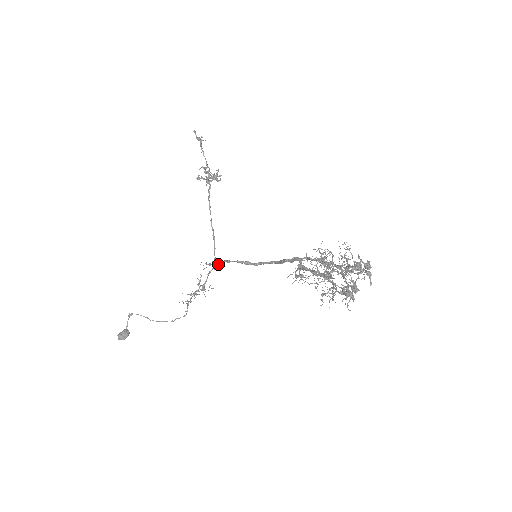
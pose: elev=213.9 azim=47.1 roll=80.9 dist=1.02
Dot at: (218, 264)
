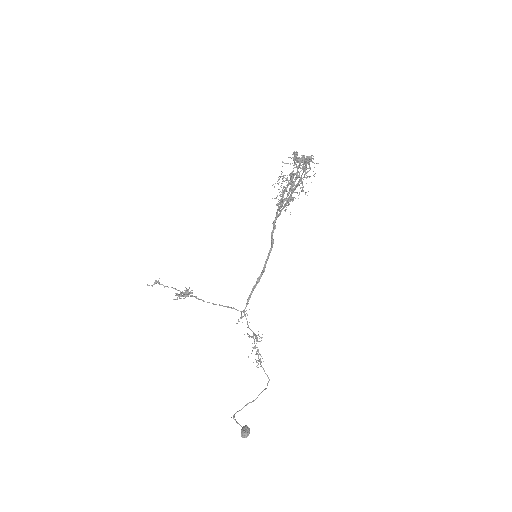
Dot at: (246, 313)
